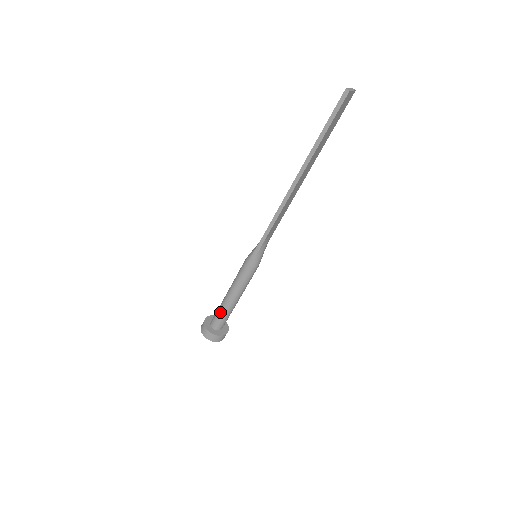
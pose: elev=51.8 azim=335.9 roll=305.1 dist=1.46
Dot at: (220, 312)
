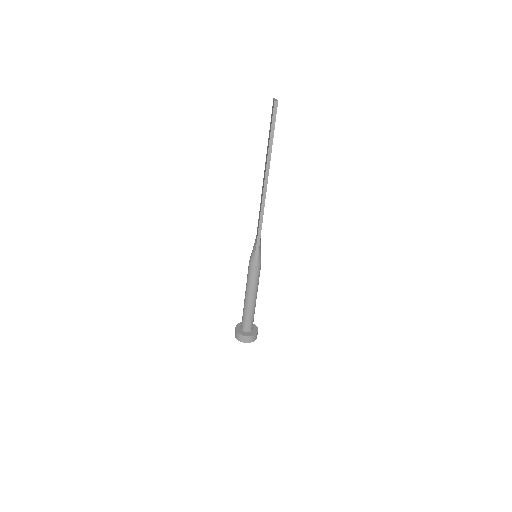
Dot at: (248, 316)
